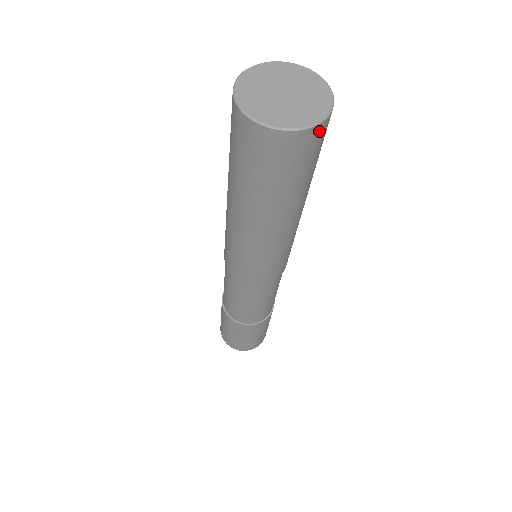
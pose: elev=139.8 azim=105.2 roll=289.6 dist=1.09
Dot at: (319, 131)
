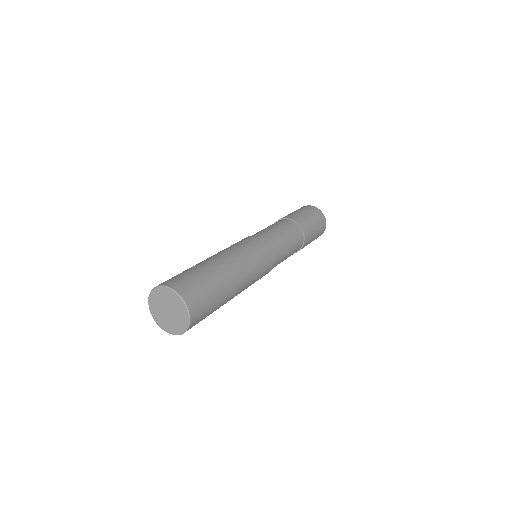
Dot at: occluded
